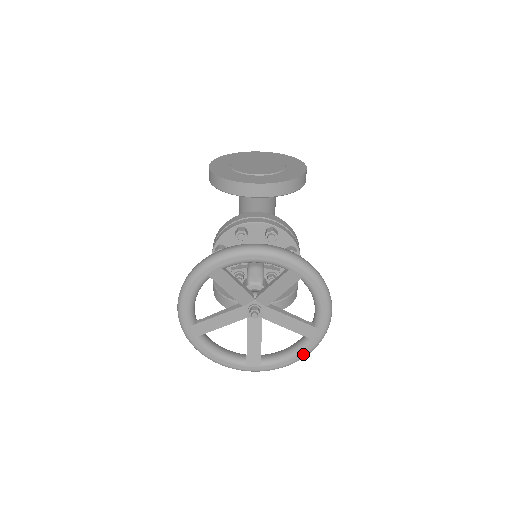
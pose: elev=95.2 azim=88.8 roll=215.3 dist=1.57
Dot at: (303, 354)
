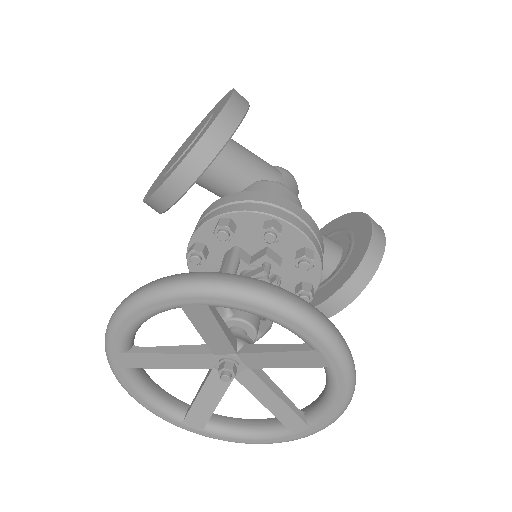
Dot at: (342, 390)
